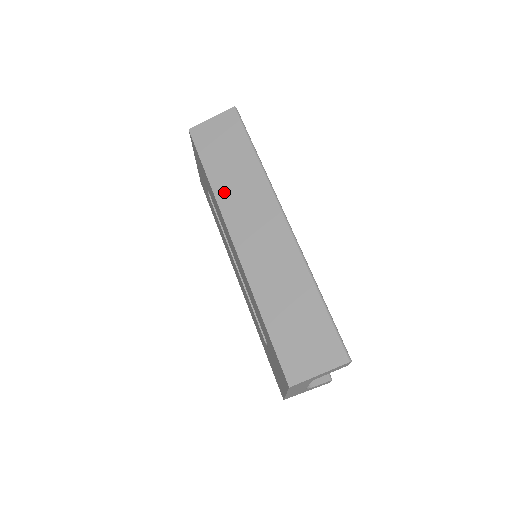
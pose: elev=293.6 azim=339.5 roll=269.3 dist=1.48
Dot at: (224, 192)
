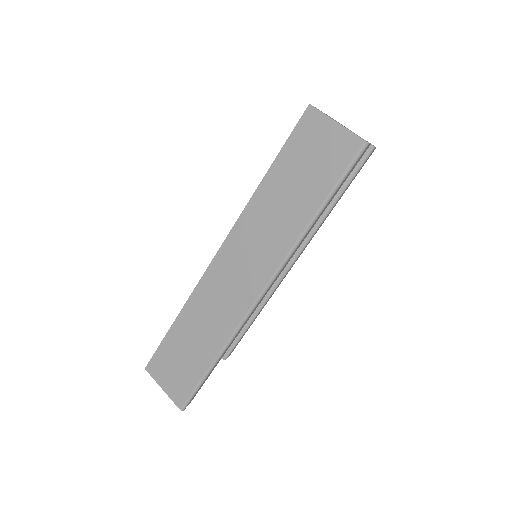
Dot at: (257, 209)
